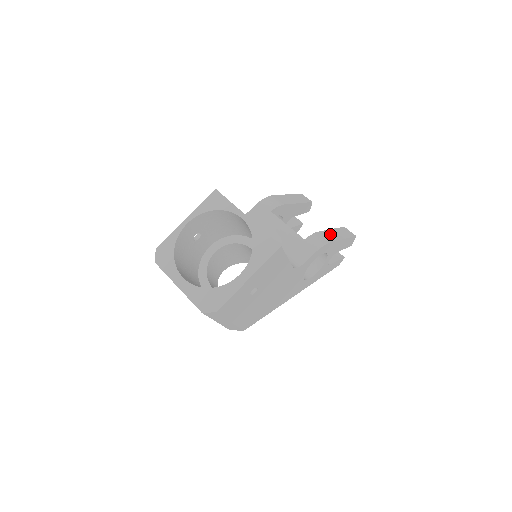
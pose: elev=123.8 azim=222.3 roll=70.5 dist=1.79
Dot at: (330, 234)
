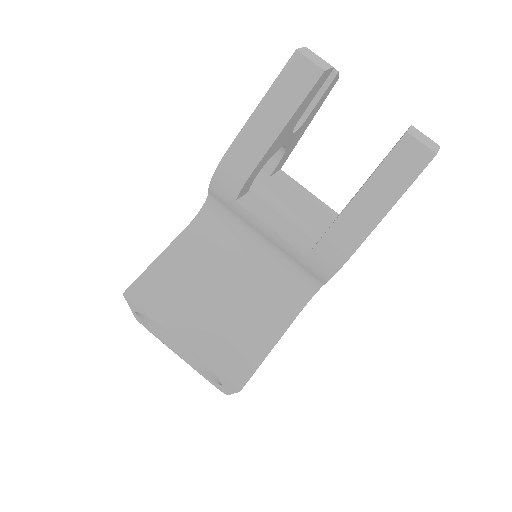
Dot at: (358, 214)
